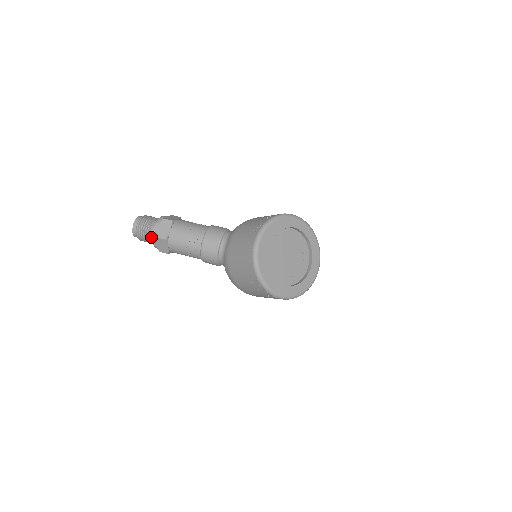
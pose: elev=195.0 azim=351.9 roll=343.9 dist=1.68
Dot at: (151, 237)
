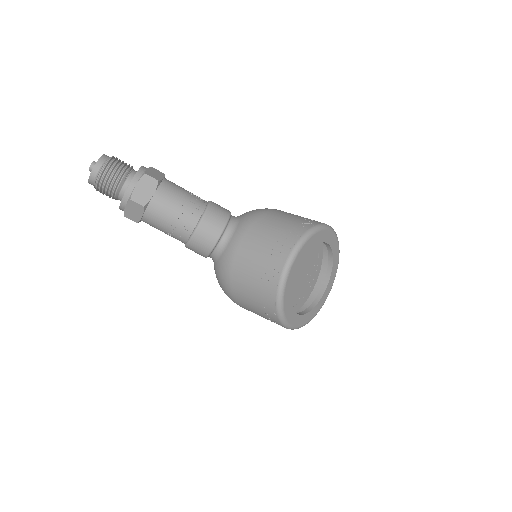
Dot at: (118, 193)
